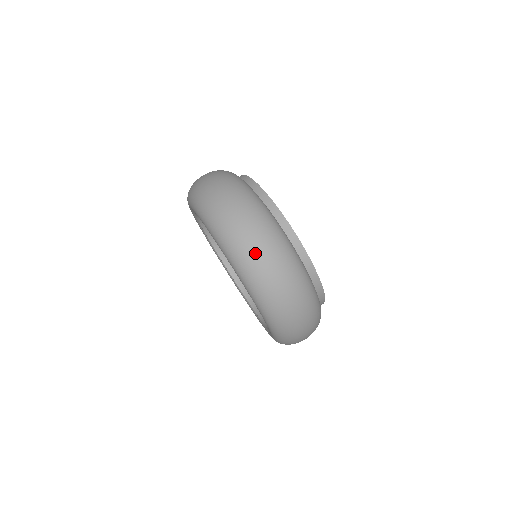
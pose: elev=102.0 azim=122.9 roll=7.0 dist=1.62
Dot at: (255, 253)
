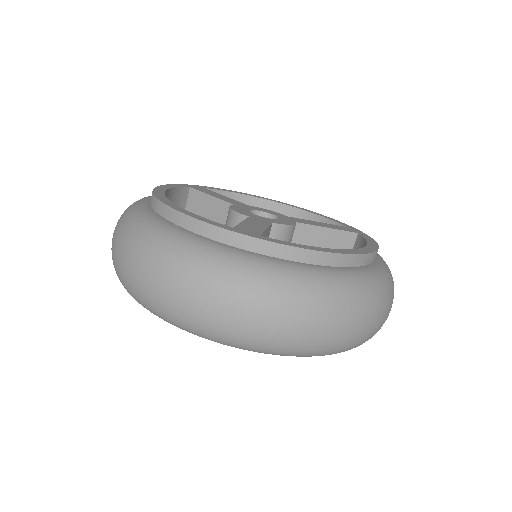
Dot at: (222, 320)
